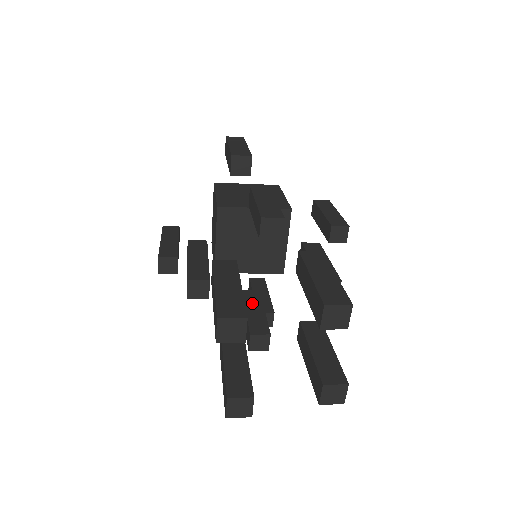
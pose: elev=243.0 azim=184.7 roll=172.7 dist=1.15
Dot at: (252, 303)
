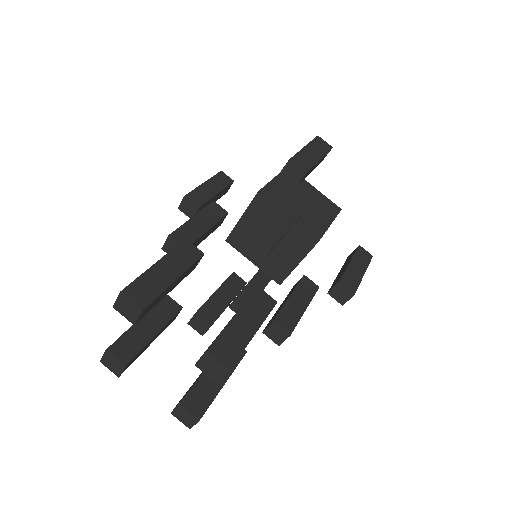
Dot at: (288, 295)
